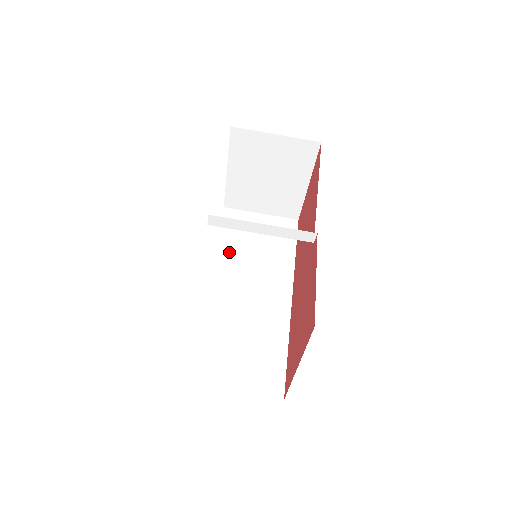
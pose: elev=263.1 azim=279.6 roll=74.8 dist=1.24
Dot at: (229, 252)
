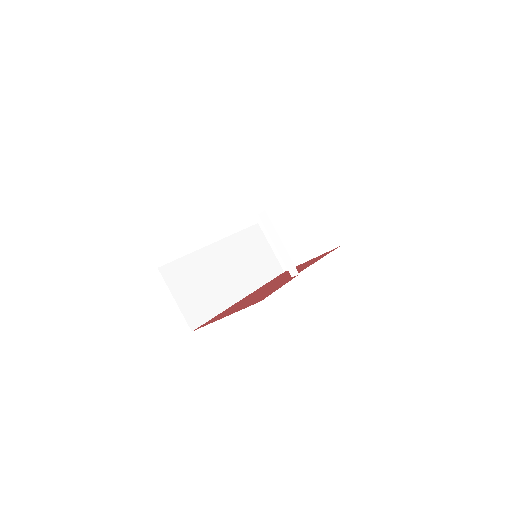
Dot at: (239, 244)
